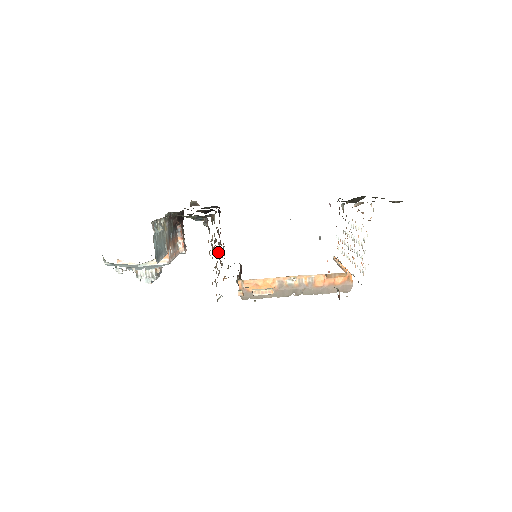
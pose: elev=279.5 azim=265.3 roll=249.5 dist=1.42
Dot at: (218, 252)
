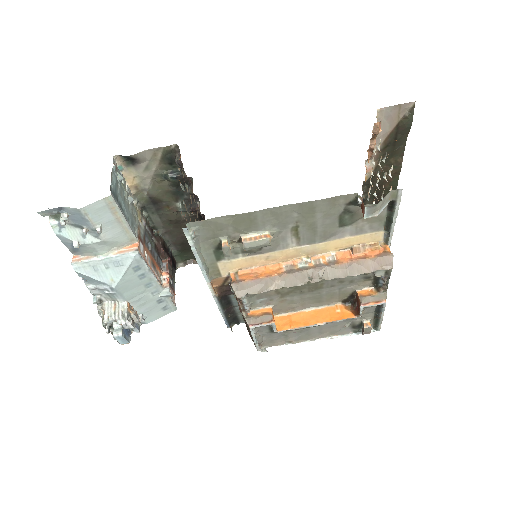
Dot at: occluded
